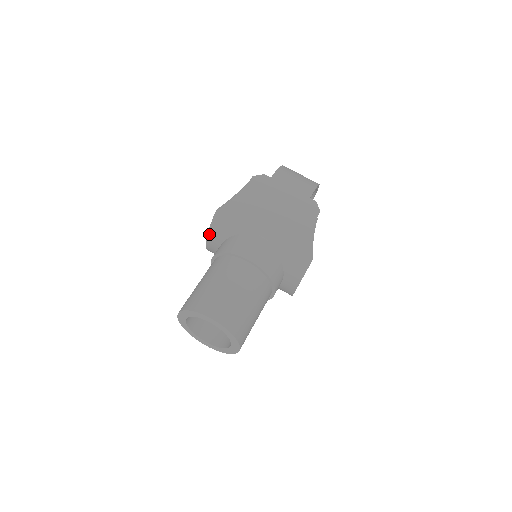
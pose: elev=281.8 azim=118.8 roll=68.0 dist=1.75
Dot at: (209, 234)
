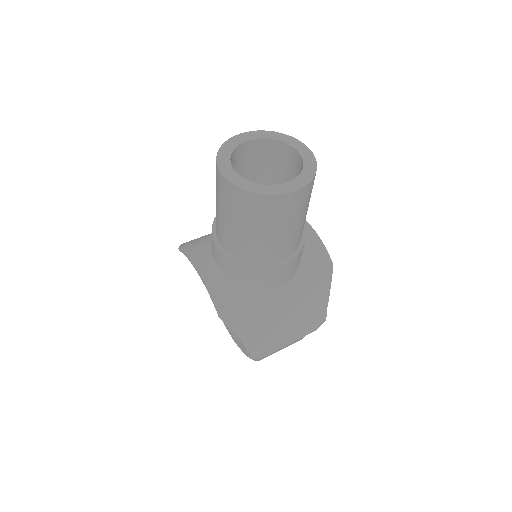
Dot at: (193, 260)
